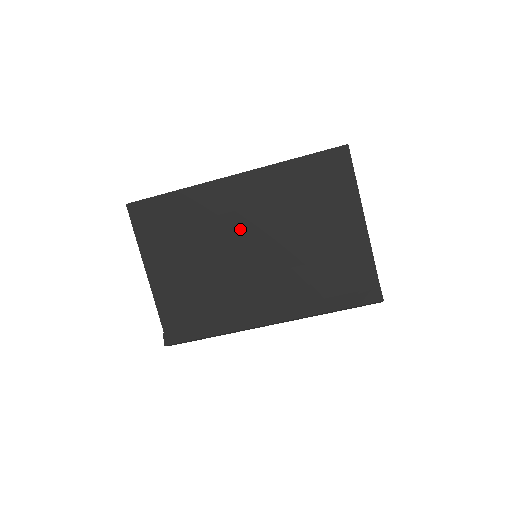
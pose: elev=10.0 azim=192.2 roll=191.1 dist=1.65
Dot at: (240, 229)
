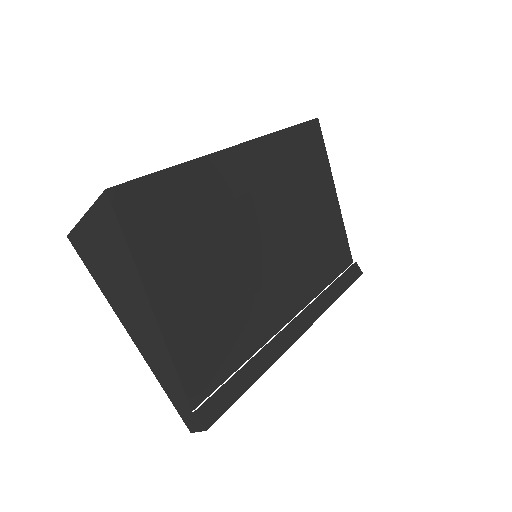
Dot at: (256, 217)
